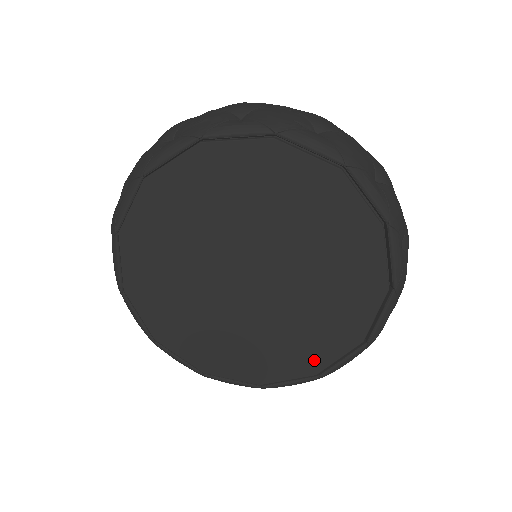
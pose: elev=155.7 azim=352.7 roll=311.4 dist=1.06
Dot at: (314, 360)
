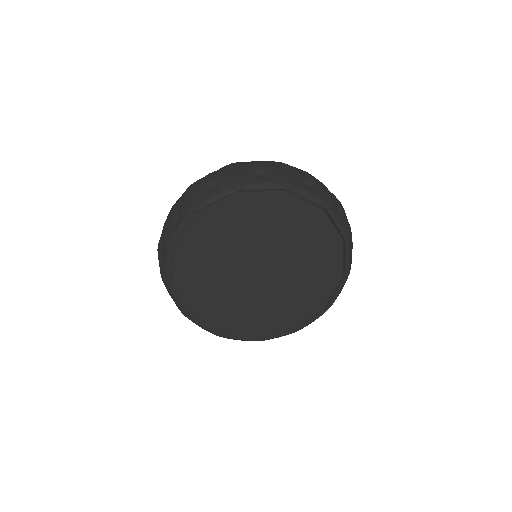
Dot at: (294, 321)
